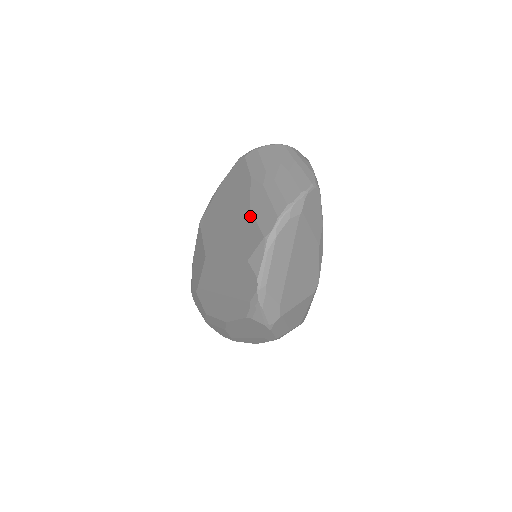
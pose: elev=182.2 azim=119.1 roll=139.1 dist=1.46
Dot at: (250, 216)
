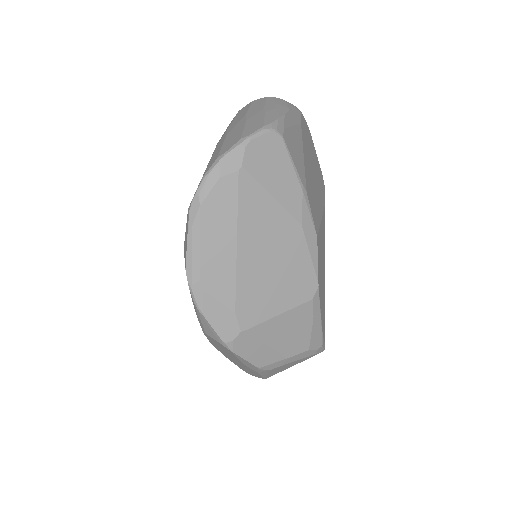
Dot at: occluded
